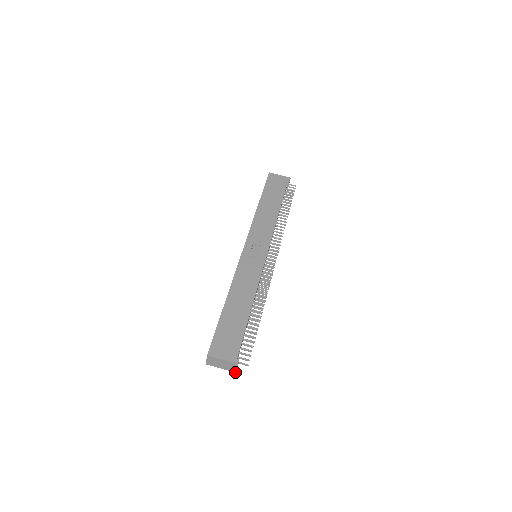
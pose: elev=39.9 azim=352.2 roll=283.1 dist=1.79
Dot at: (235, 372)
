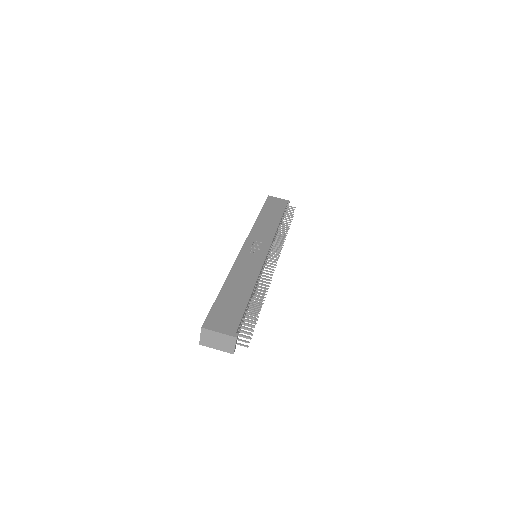
Dot at: (233, 353)
